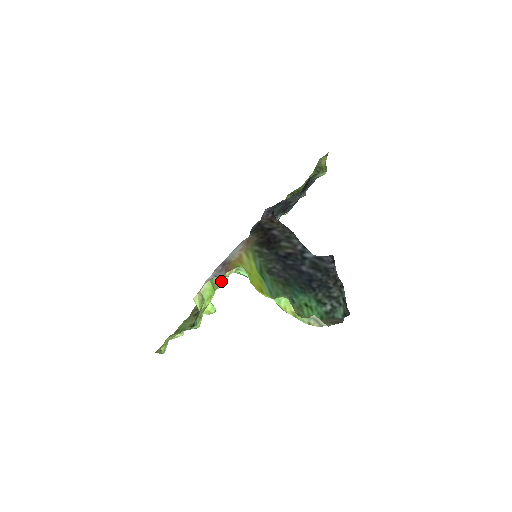
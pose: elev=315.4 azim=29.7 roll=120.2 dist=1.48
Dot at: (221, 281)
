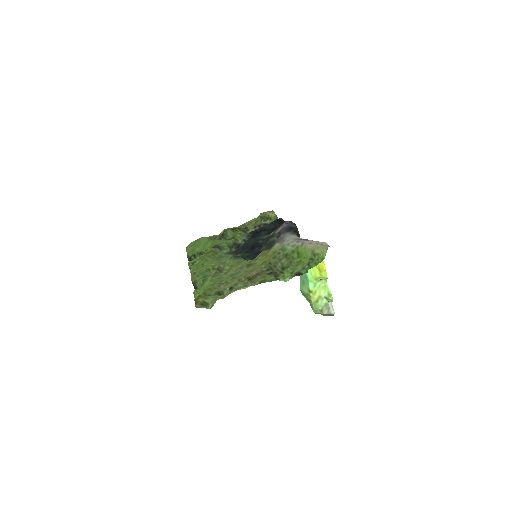
Dot at: (258, 260)
